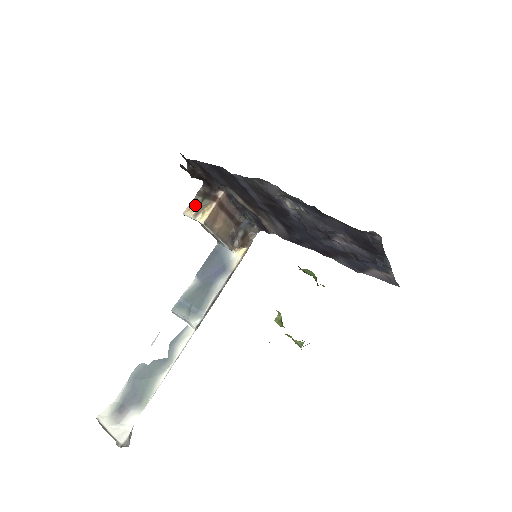
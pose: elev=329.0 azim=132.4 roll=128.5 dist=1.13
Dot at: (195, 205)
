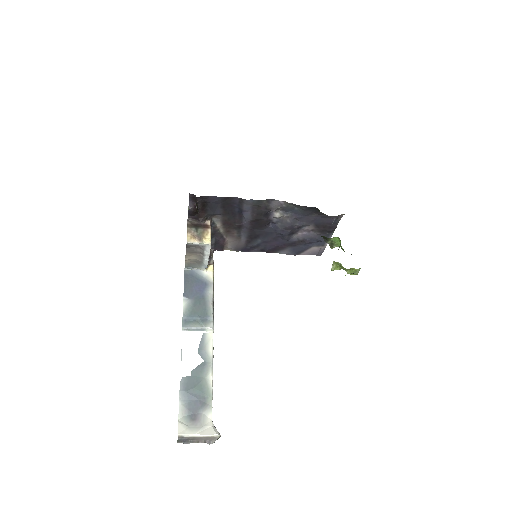
Dot at: (192, 234)
